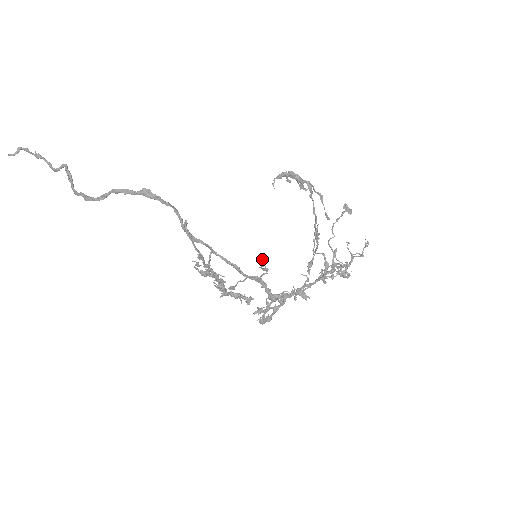
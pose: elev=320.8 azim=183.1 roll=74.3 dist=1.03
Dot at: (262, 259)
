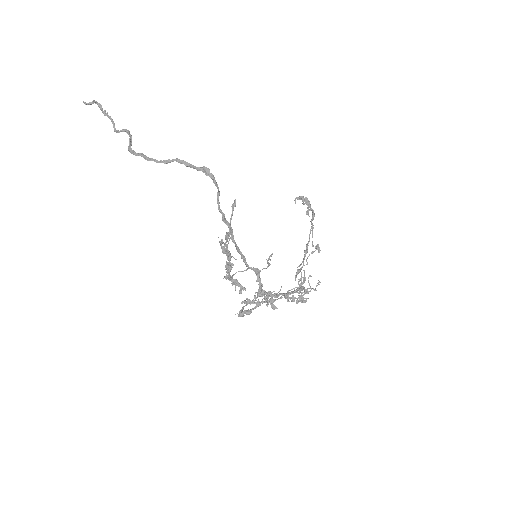
Dot at: (272, 253)
